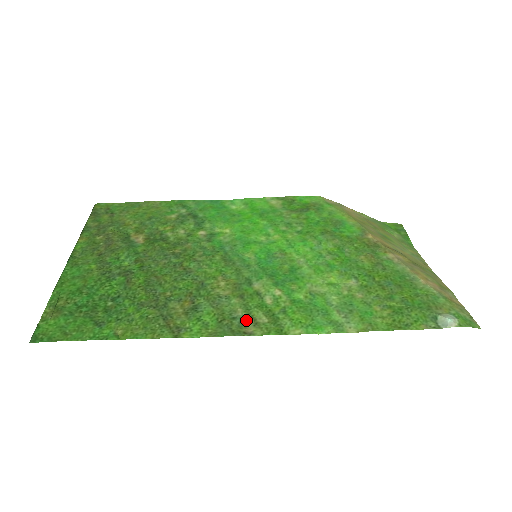
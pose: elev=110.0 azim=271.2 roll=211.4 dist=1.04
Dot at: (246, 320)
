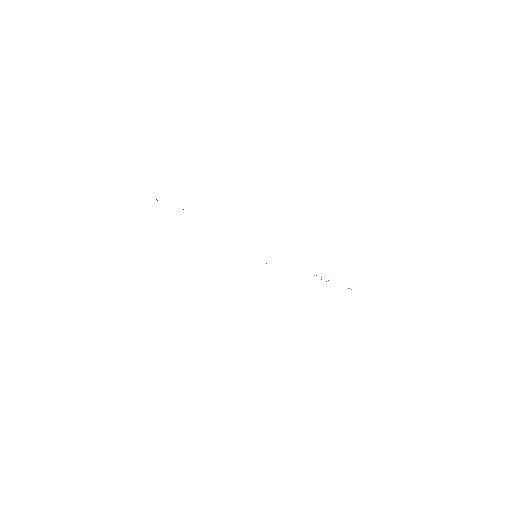
Dot at: occluded
